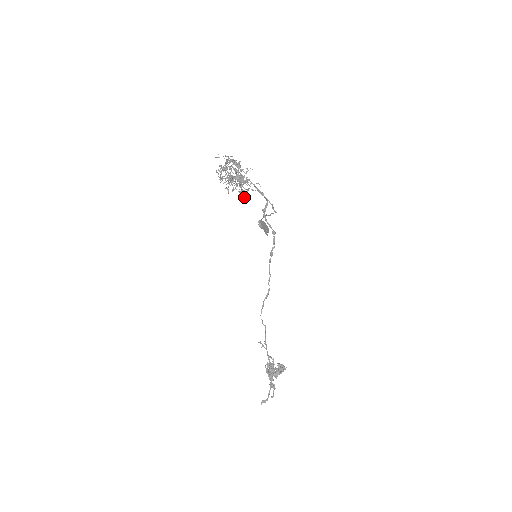
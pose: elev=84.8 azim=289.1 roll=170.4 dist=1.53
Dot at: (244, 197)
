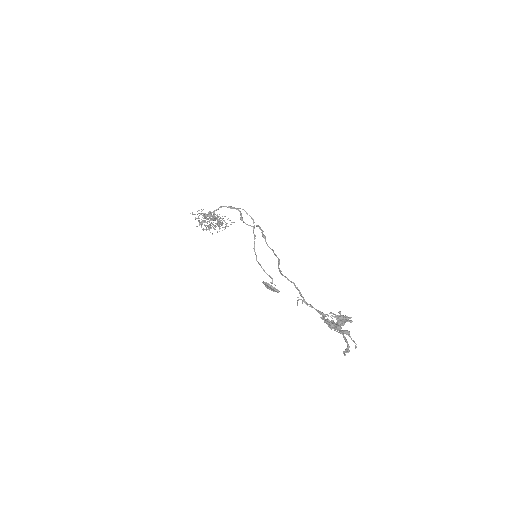
Dot at: (224, 227)
